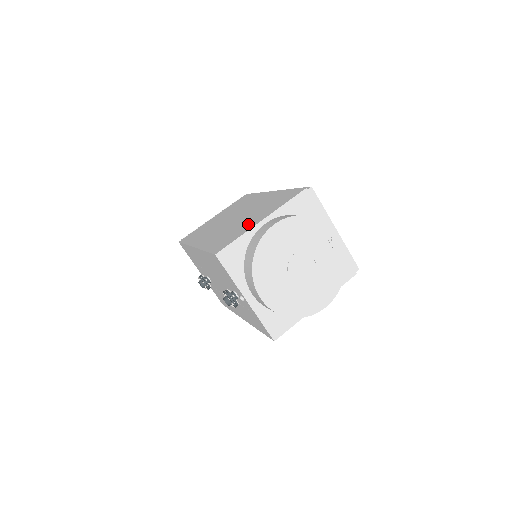
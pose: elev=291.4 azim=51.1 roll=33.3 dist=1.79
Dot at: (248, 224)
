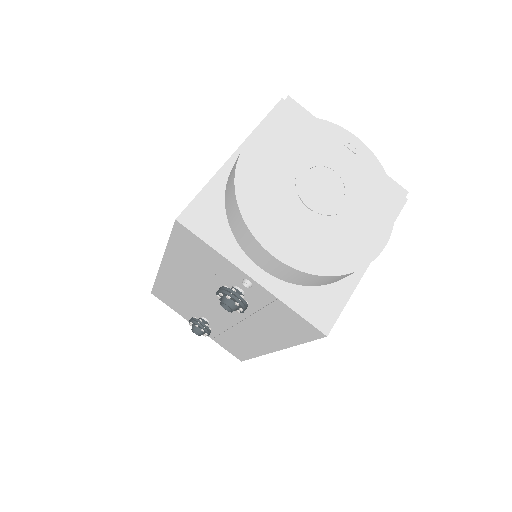
Dot at: occluded
